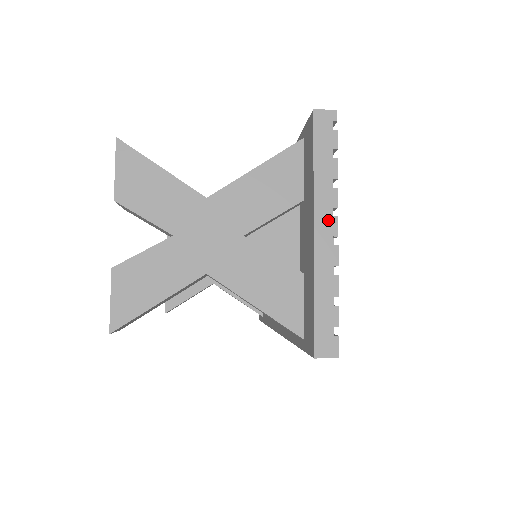
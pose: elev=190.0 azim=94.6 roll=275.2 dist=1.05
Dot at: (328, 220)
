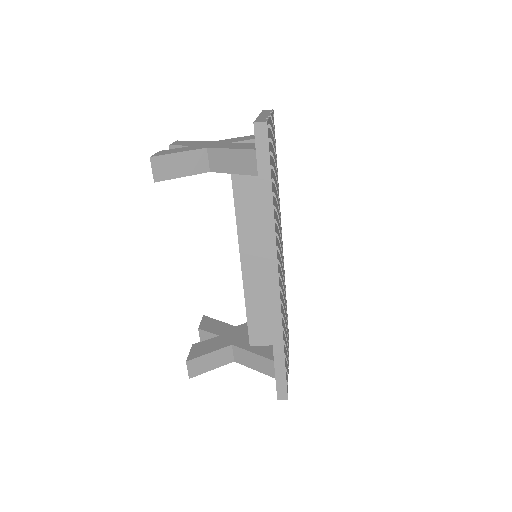
Dot at: occluded
